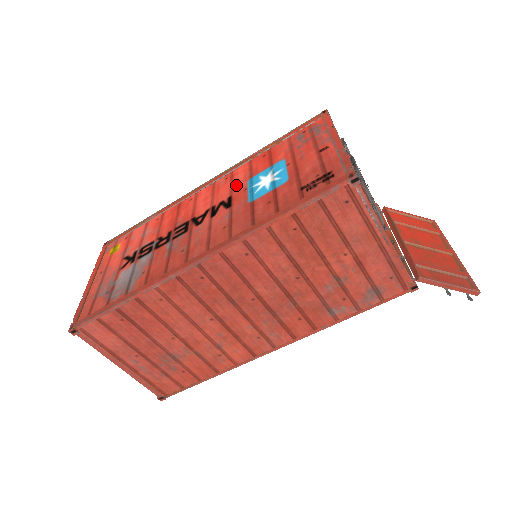
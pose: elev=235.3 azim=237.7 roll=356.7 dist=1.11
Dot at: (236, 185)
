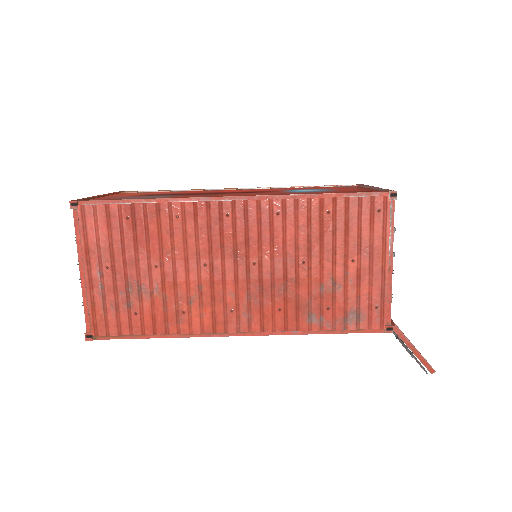
Dot at: (274, 190)
